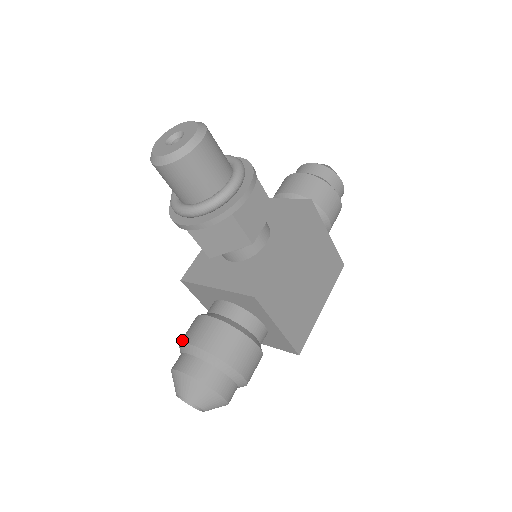
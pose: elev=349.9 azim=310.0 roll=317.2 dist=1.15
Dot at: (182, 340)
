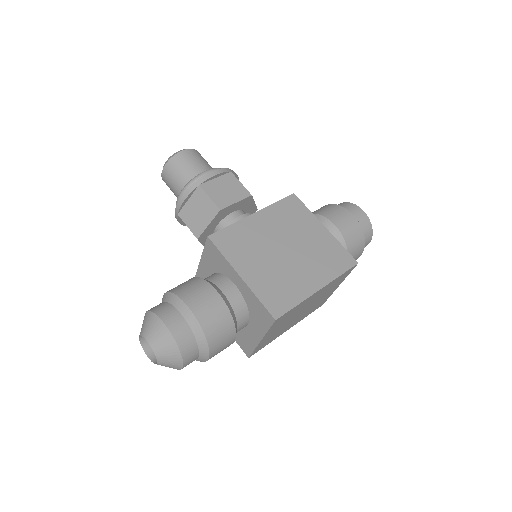
Dot at: occluded
